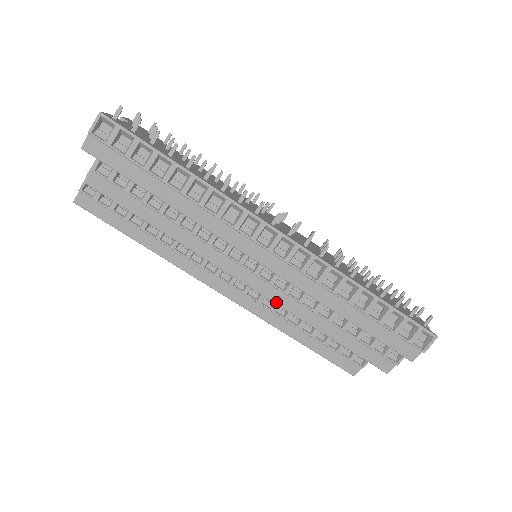
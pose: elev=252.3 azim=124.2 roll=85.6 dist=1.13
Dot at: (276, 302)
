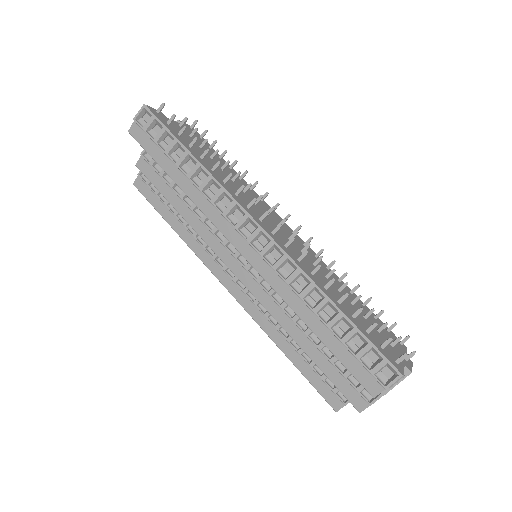
Dot at: (261, 302)
